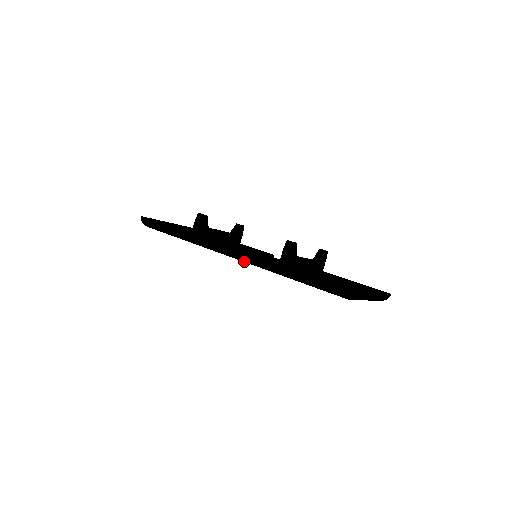
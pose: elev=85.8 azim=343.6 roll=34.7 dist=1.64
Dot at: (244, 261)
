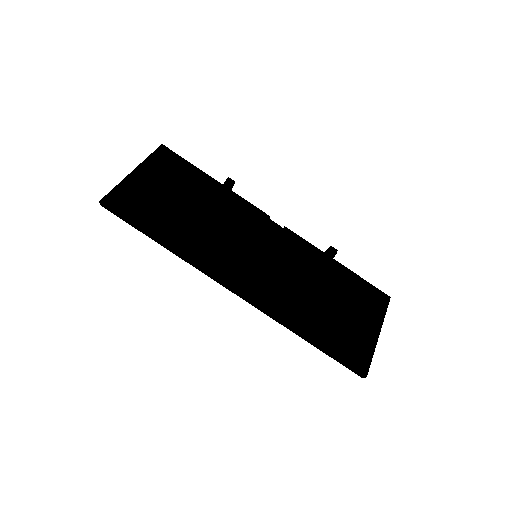
Dot at: occluded
